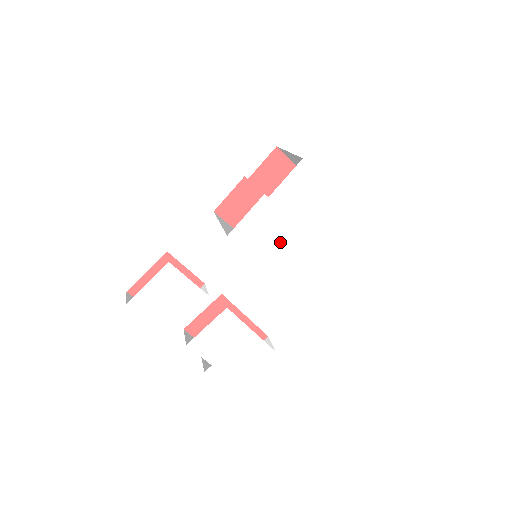
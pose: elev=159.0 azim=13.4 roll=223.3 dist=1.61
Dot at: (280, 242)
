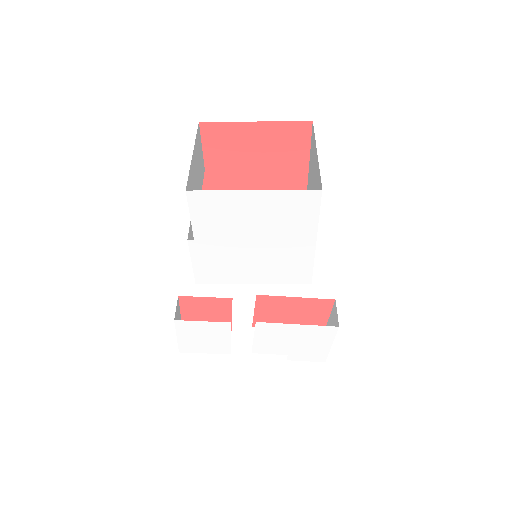
Dot at: (248, 261)
